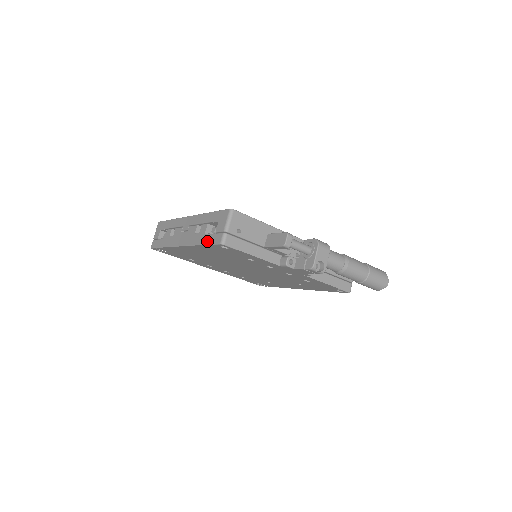
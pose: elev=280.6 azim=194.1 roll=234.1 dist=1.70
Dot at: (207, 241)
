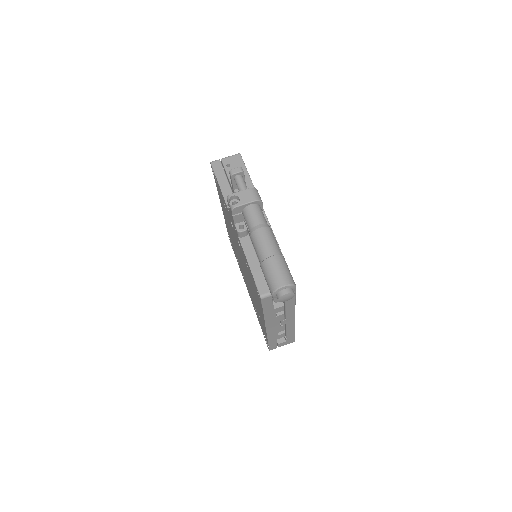
Dot at: occluded
